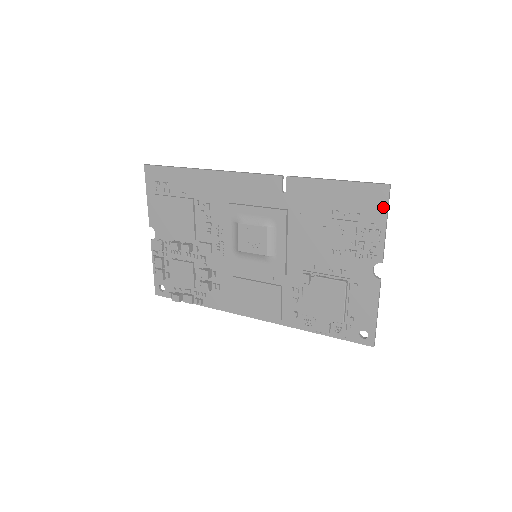
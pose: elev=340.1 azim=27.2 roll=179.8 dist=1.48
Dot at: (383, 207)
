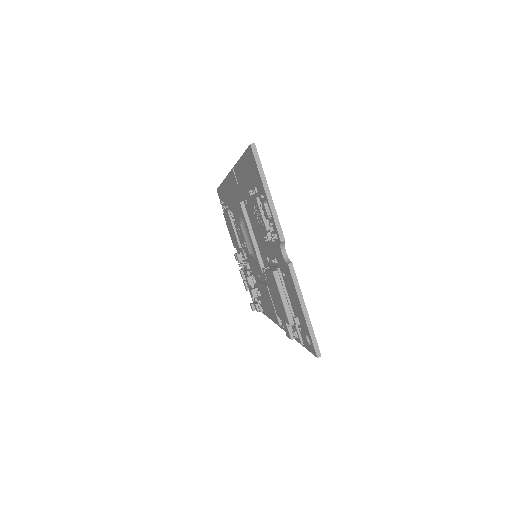
Dot at: (258, 173)
